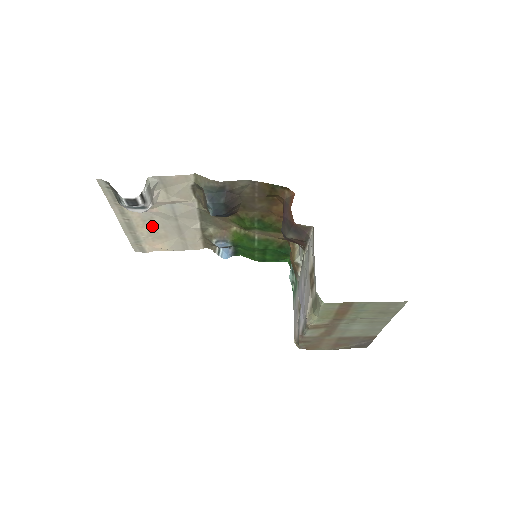
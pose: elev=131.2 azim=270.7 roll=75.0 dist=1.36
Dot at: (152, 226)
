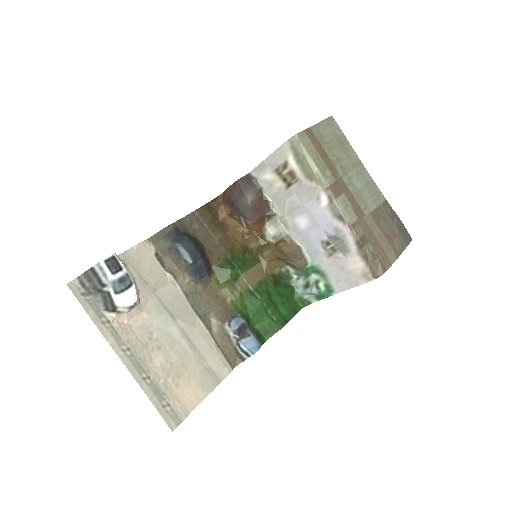
Dot at: (159, 353)
